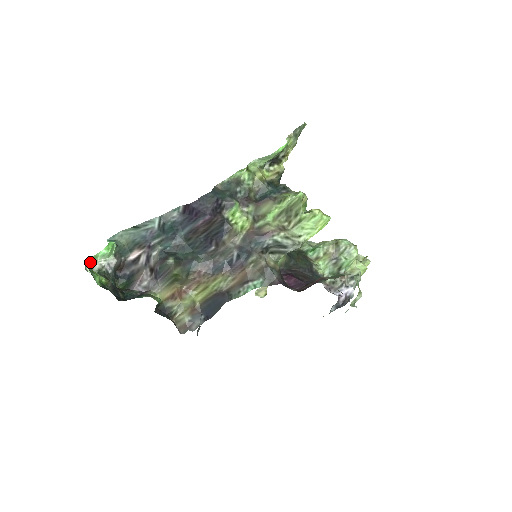
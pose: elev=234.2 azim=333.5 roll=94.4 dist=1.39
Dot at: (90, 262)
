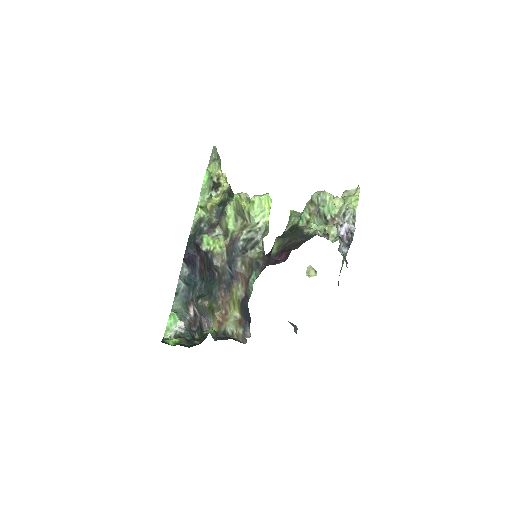
Dot at: (167, 334)
